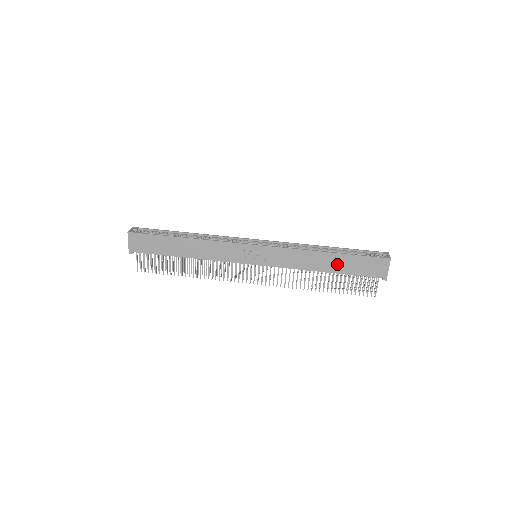
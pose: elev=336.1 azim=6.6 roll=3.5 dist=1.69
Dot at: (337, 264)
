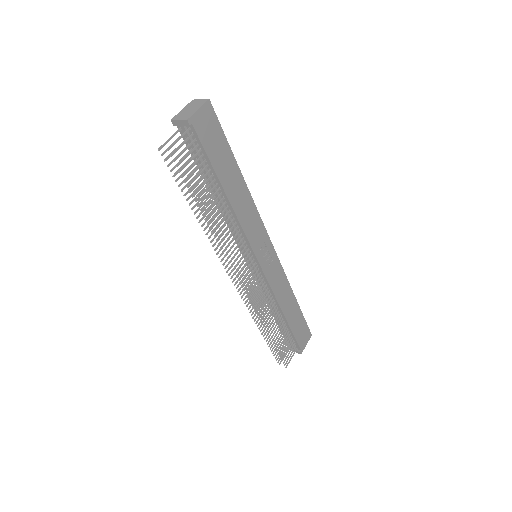
Dot at: (293, 314)
